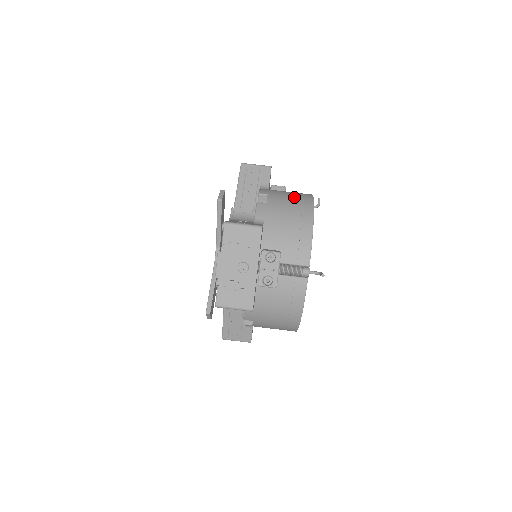
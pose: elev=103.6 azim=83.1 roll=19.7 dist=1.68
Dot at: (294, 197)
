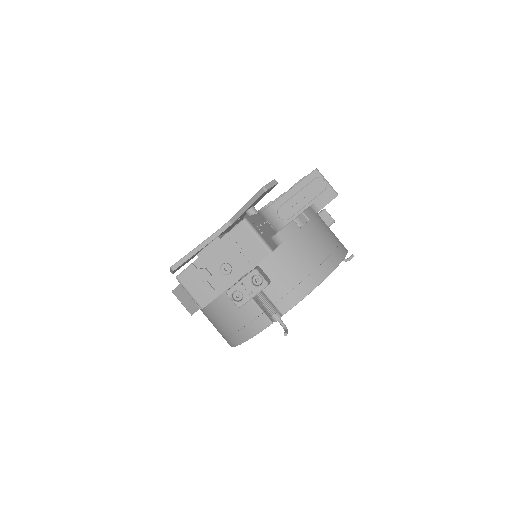
Dot at: (329, 243)
